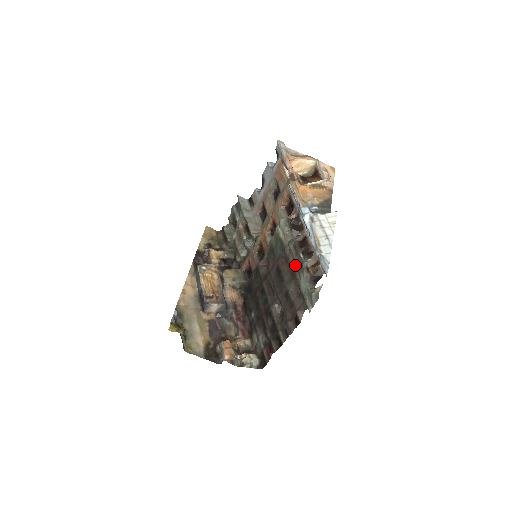
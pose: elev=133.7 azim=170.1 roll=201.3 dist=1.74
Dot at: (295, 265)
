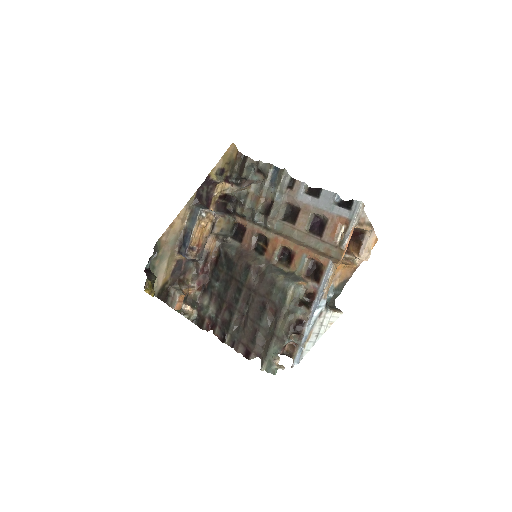
Dot at: (279, 332)
